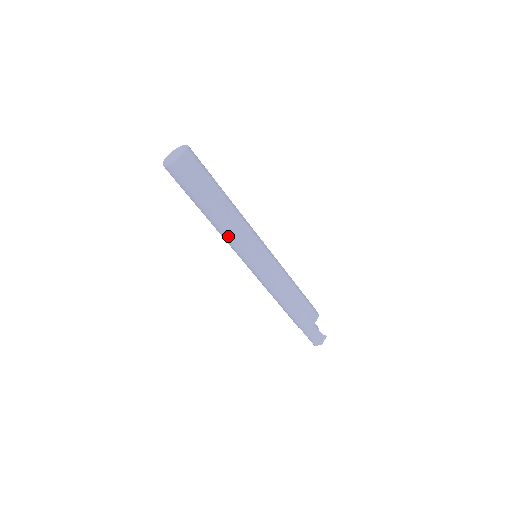
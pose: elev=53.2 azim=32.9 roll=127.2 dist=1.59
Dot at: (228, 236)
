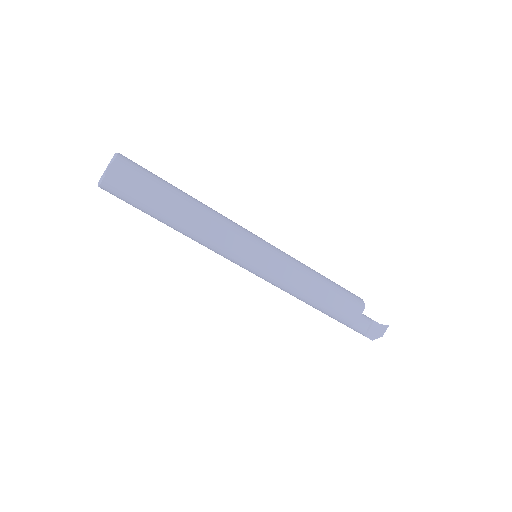
Dot at: (205, 245)
